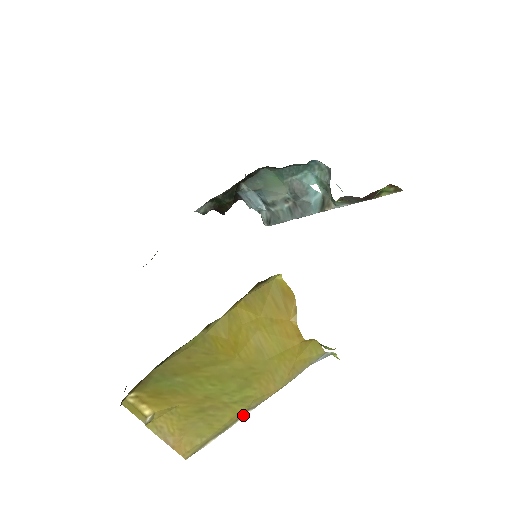
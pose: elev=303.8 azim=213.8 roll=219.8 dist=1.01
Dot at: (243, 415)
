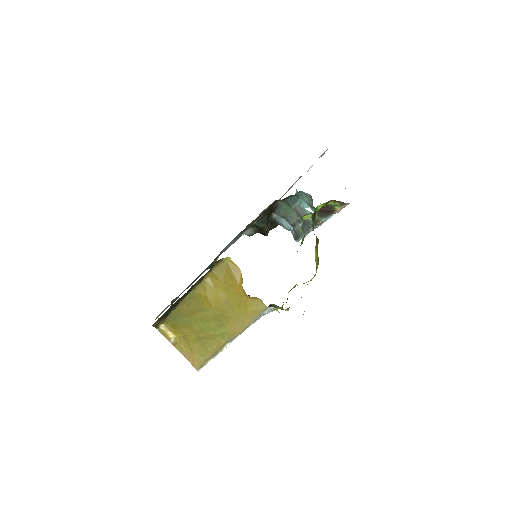
Dot at: (225, 345)
